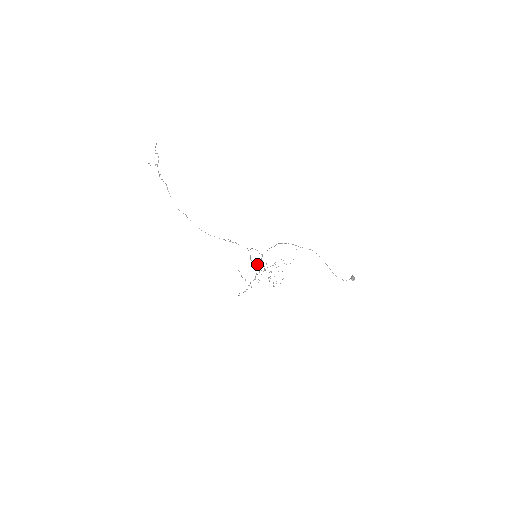
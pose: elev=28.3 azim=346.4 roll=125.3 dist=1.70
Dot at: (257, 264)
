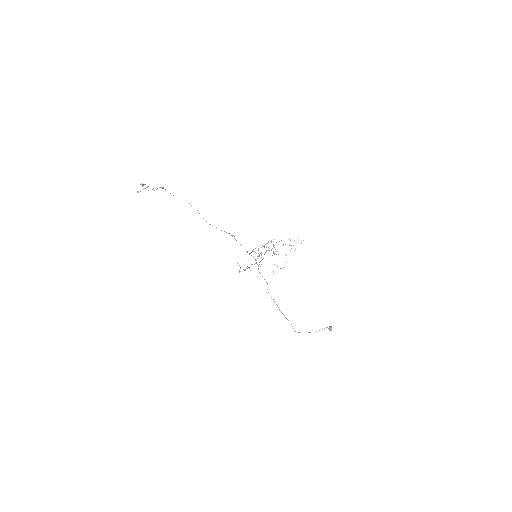
Dot at: (258, 256)
